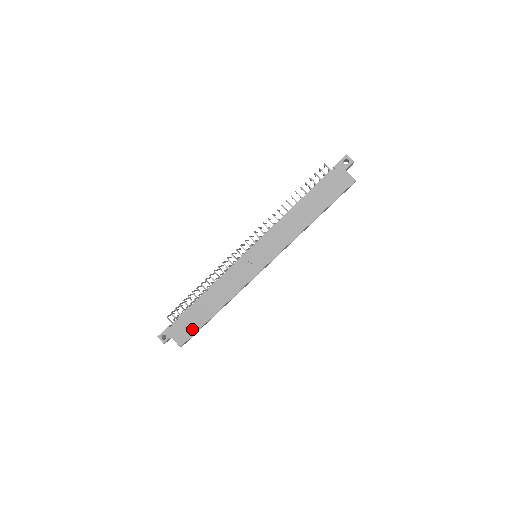
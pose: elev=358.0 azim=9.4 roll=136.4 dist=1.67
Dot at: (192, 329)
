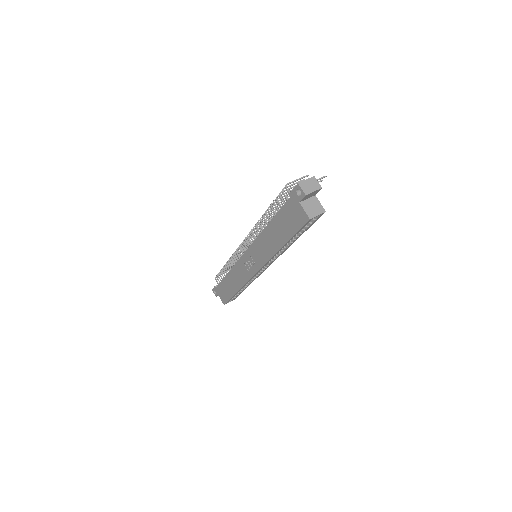
Dot at: (227, 296)
